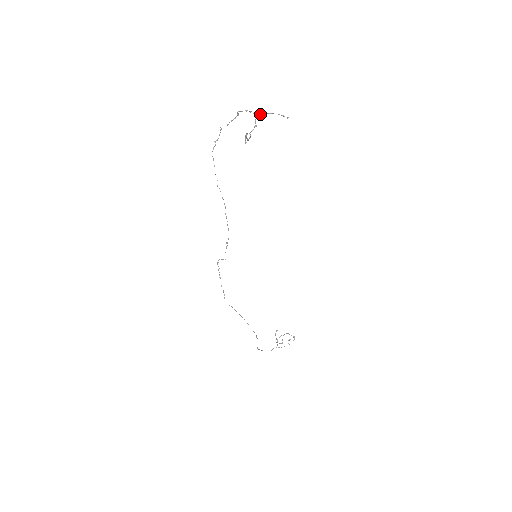
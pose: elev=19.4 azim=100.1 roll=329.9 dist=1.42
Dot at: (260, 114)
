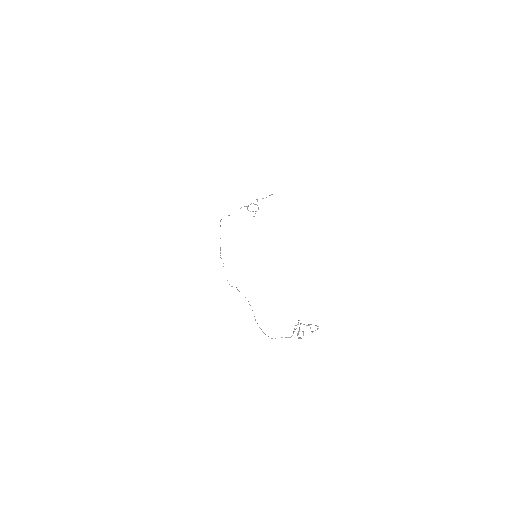
Dot at: (257, 201)
